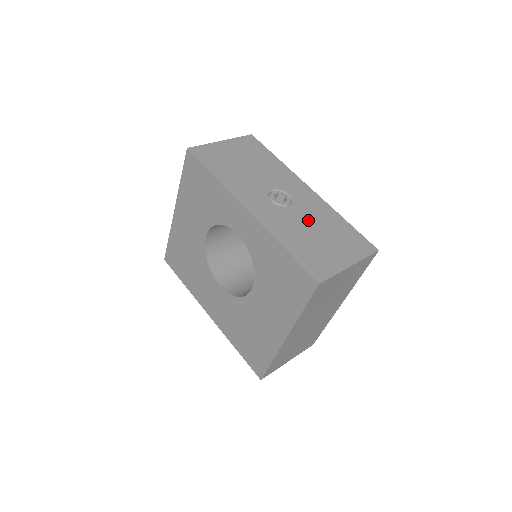
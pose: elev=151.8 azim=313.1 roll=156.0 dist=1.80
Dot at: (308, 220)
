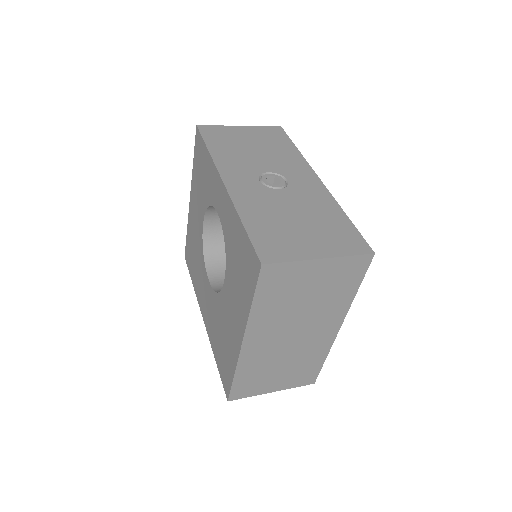
Dot at: (294, 205)
